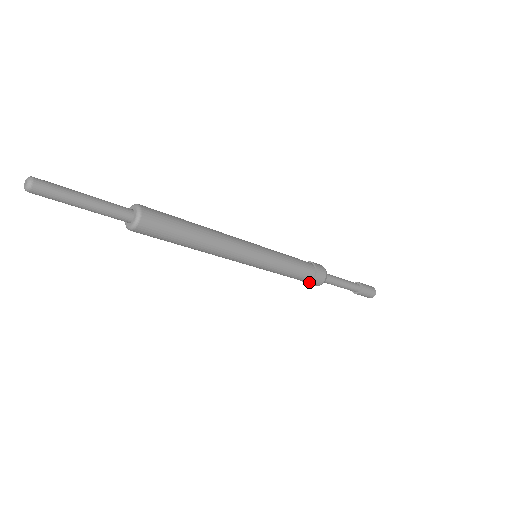
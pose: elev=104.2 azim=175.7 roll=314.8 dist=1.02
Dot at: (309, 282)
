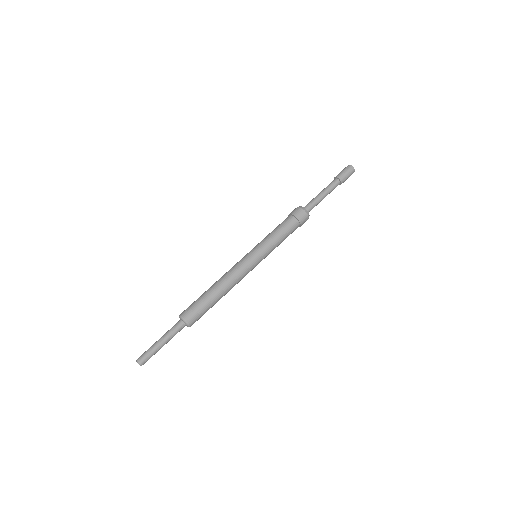
Dot at: occluded
